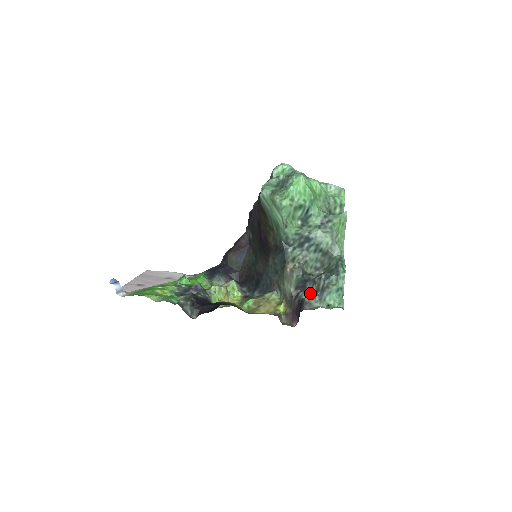
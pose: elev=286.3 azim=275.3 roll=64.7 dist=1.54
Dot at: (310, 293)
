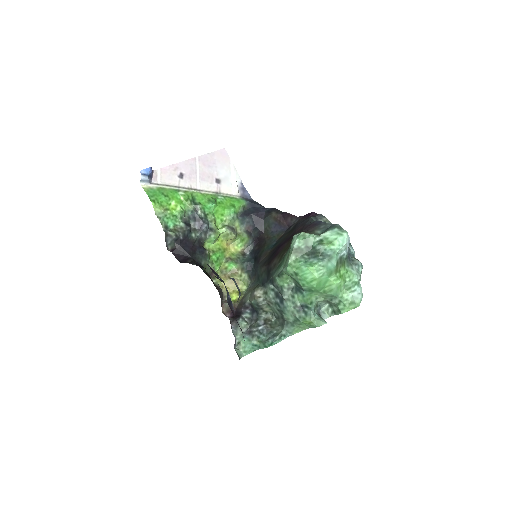
Dot at: (249, 320)
